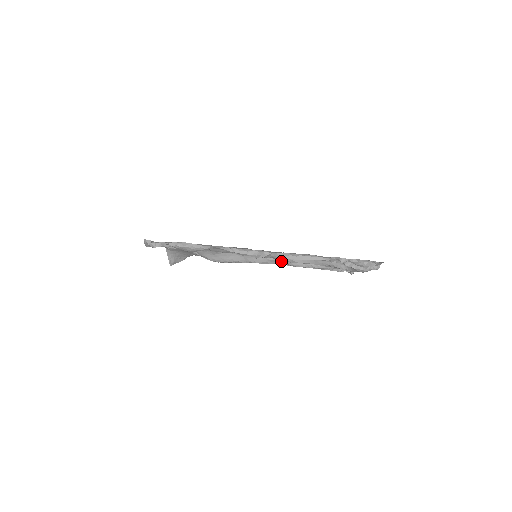
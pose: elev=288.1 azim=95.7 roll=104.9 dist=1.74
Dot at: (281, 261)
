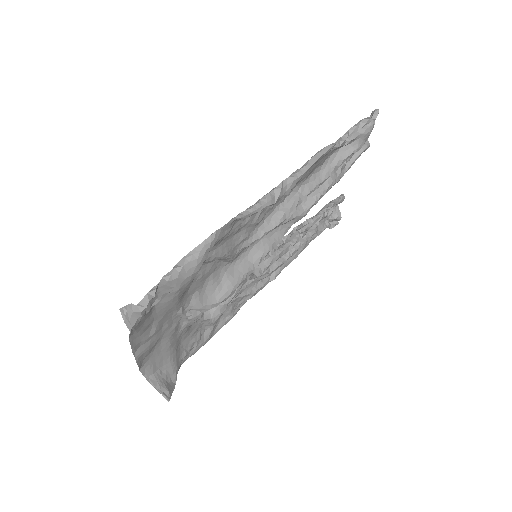
Dot at: (292, 209)
